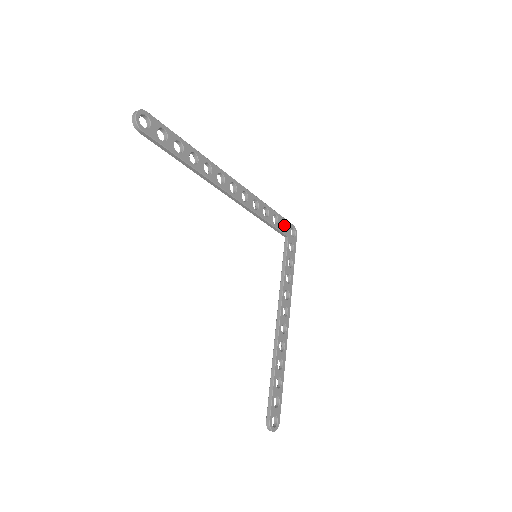
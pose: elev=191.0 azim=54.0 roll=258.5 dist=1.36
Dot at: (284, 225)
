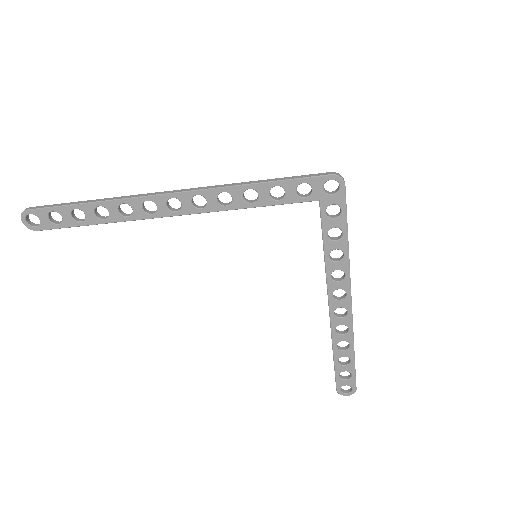
Dot at: (309, 183)
